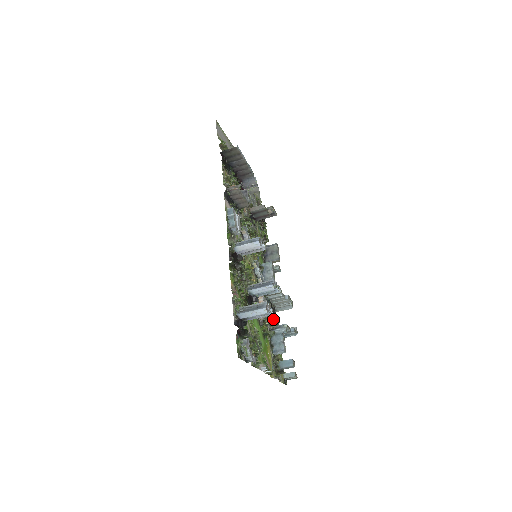
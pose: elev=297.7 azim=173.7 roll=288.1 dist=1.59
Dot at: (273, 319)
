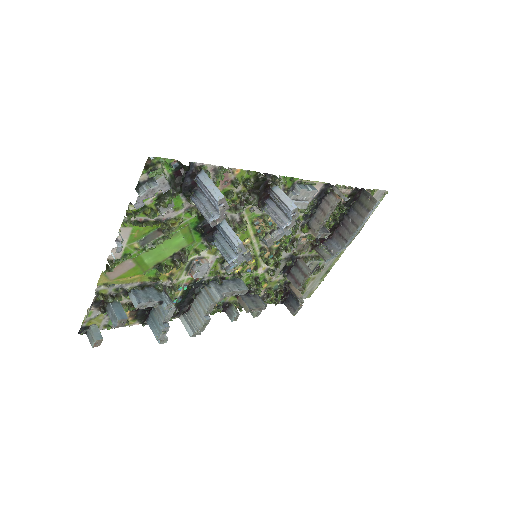
Dot at: occluded
